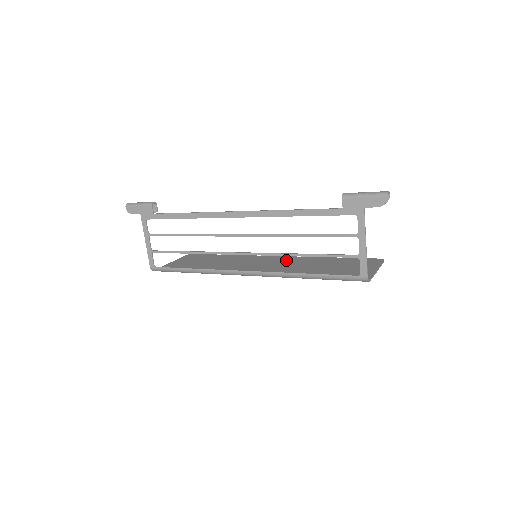
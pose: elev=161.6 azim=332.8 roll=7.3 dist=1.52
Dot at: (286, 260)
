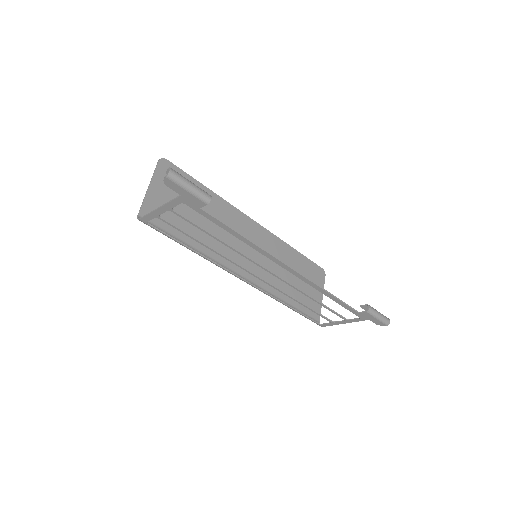
Dot at: (266, 242)
